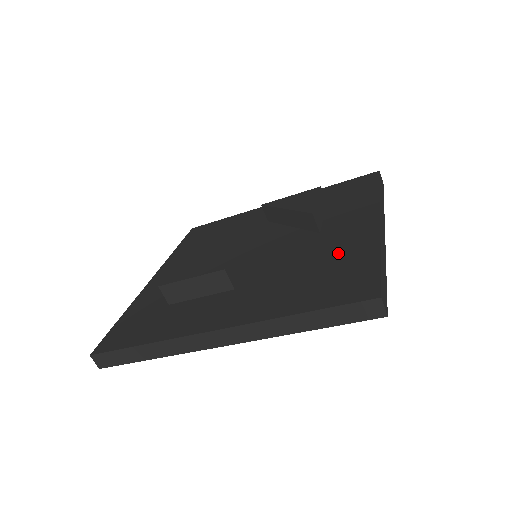
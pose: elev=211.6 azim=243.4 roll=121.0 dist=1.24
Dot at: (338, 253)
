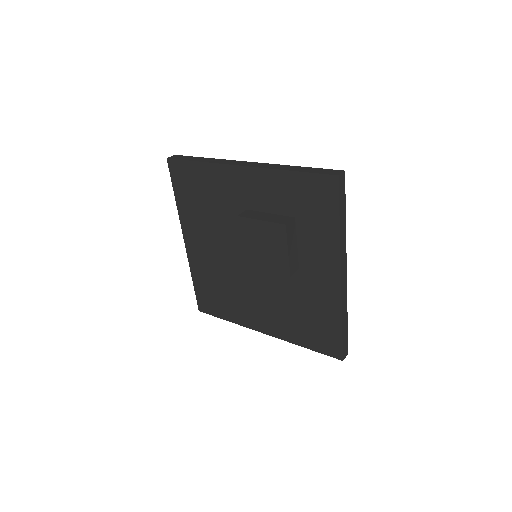
Dot at: (316, 307)
